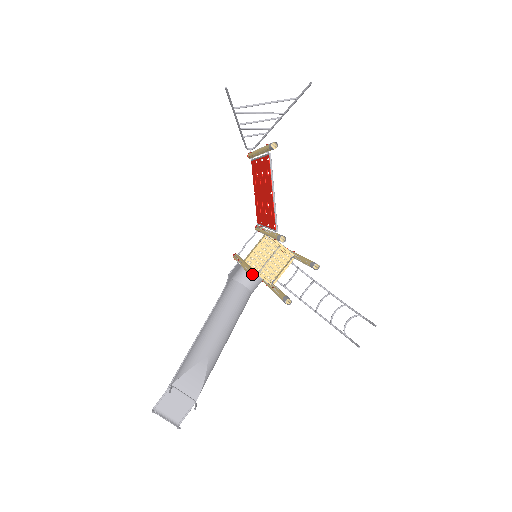
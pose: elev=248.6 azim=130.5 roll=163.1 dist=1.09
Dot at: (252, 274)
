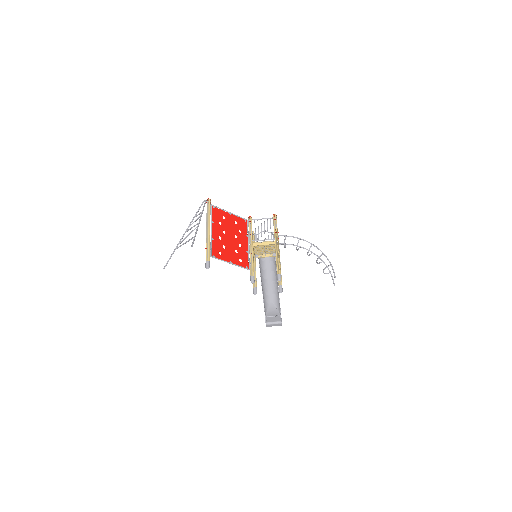
Dot at: (254, 293)
